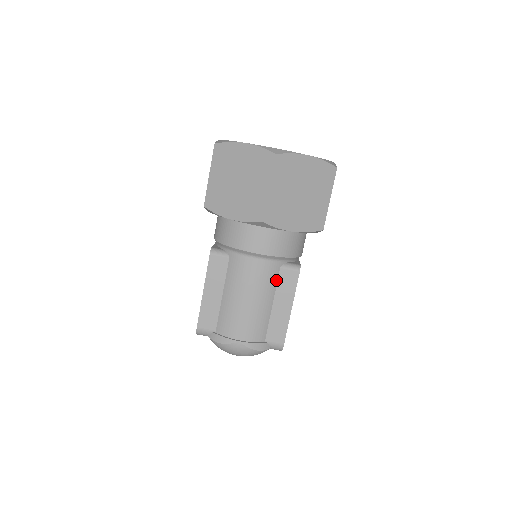
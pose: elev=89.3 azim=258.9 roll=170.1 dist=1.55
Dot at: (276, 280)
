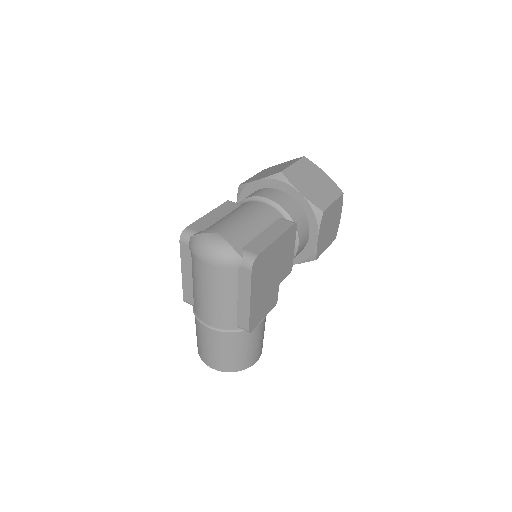
Dot at: (273, 221)
